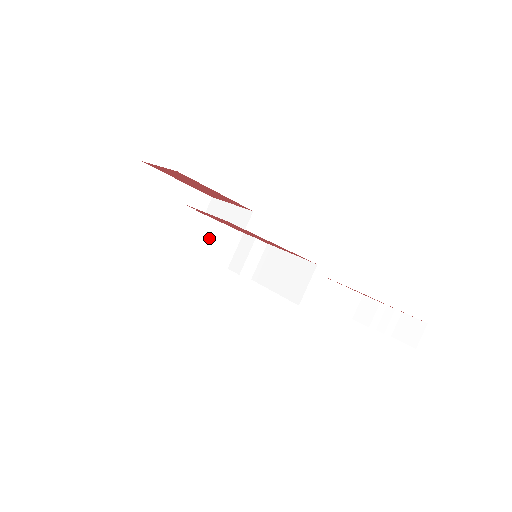
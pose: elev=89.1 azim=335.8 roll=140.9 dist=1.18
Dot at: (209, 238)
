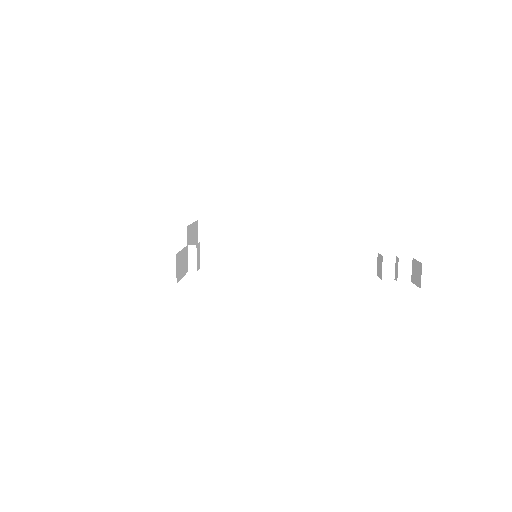
Dot at: (226, 255)
